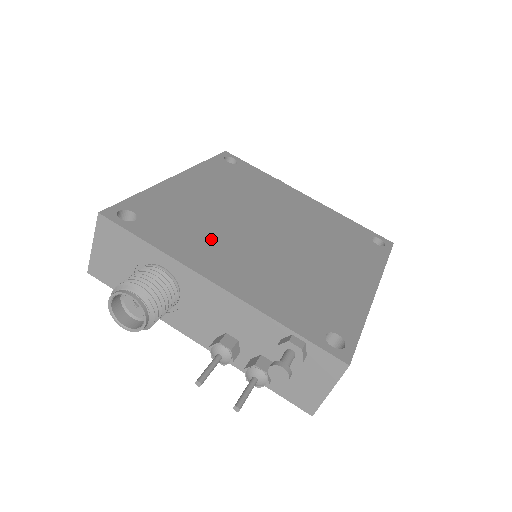
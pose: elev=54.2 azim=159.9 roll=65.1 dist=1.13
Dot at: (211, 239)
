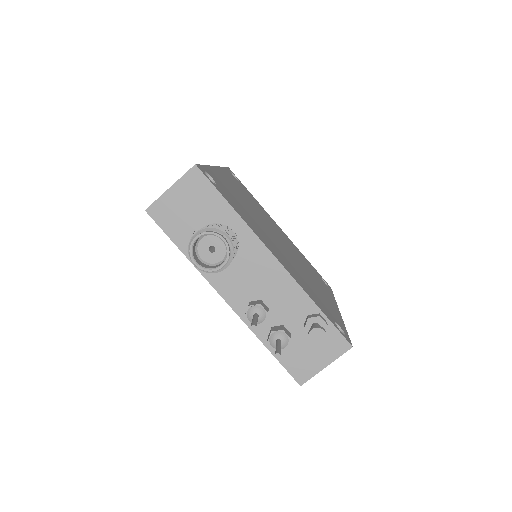
Dot at: (257, 225)
